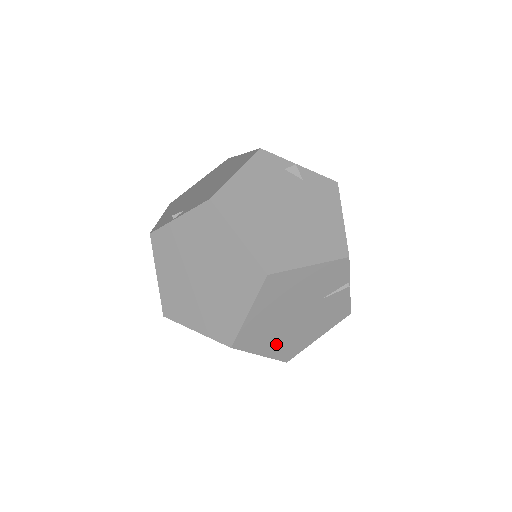
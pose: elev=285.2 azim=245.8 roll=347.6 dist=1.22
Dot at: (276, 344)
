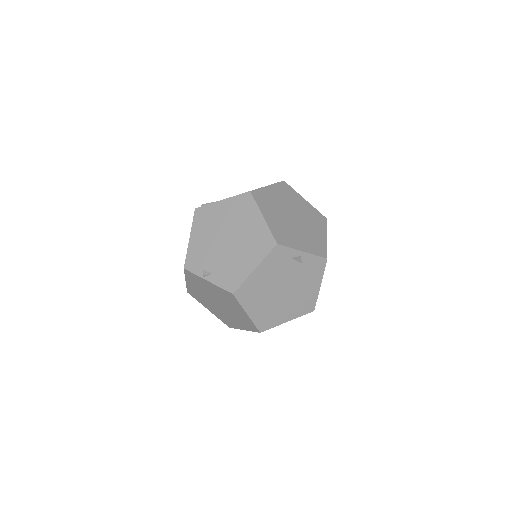
Dot at: occluded
